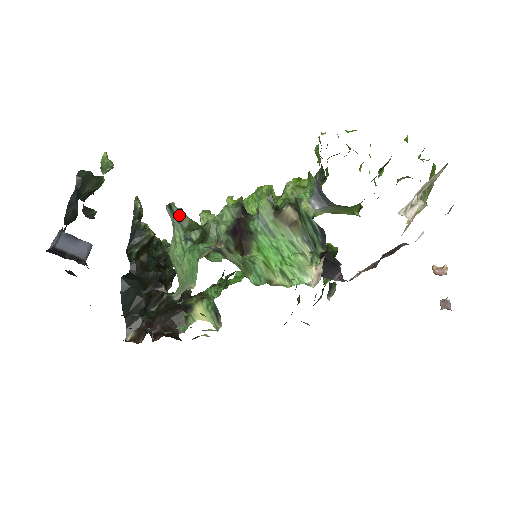
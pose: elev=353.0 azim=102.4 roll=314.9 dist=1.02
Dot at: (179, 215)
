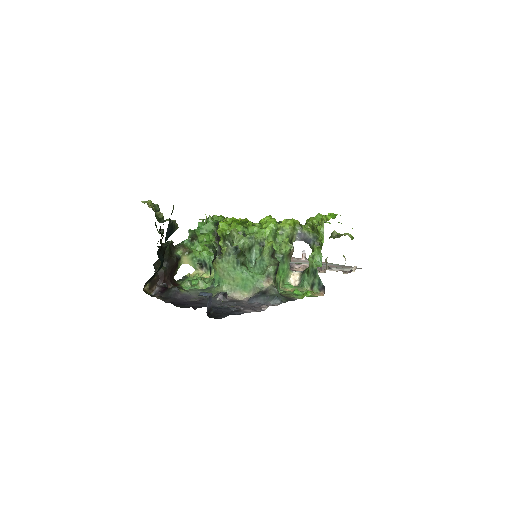
Dot at: (239, 251)
